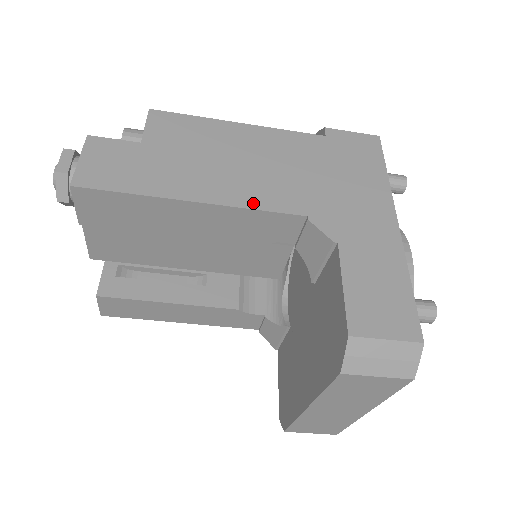
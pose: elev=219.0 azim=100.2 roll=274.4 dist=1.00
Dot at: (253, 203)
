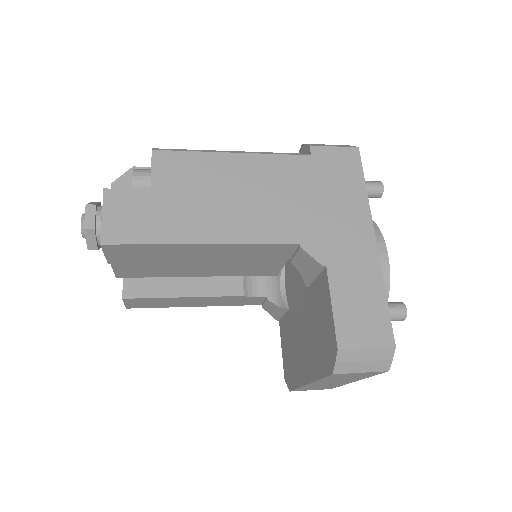
Dot at: (254, 238)
